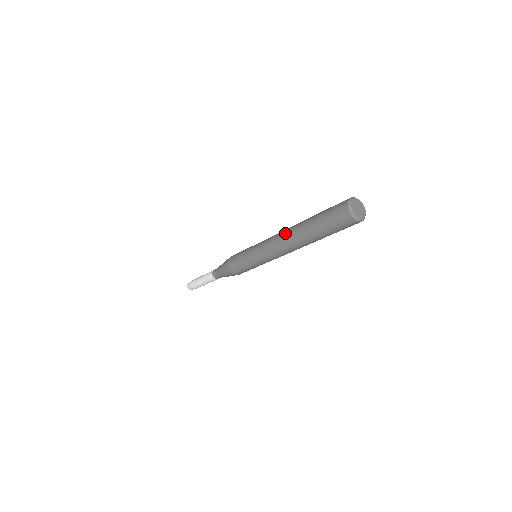
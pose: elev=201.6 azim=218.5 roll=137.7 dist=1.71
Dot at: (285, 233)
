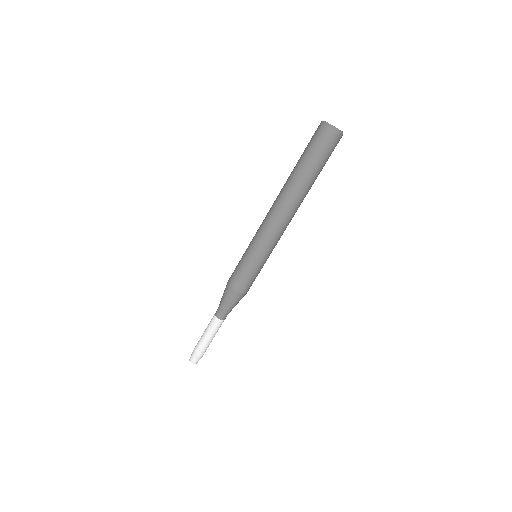
Dot at: (278, 200)
